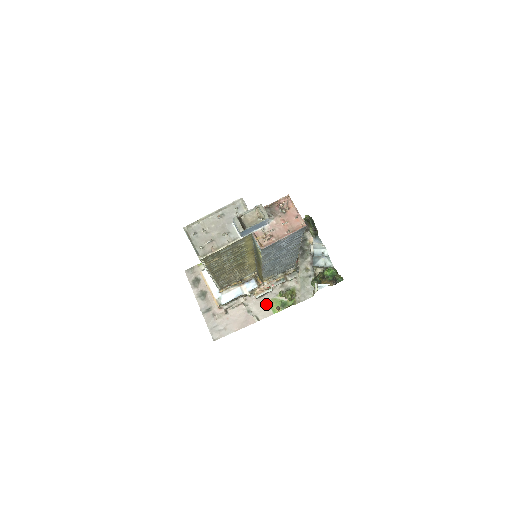
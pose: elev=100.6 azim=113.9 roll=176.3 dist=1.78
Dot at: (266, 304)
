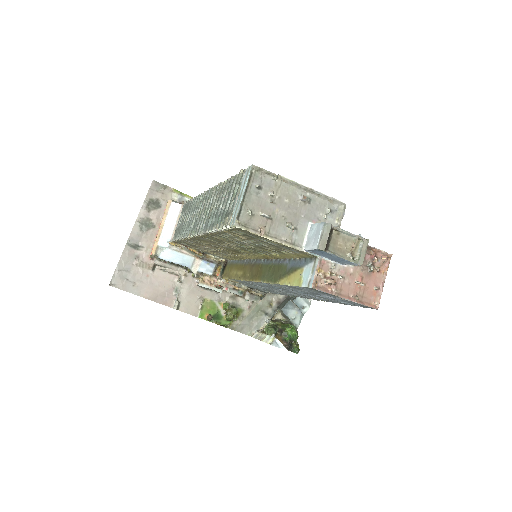
Dot at: (201, 300)
